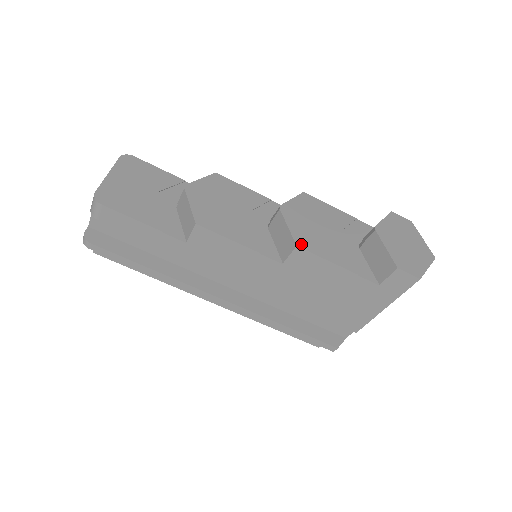
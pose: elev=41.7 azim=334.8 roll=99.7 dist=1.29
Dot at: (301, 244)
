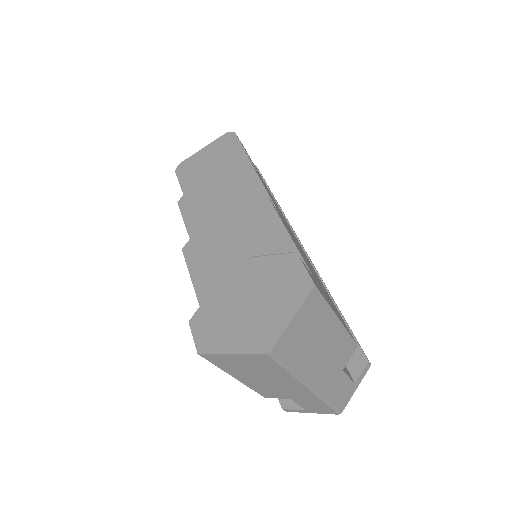
Dot at: (188, 249)
